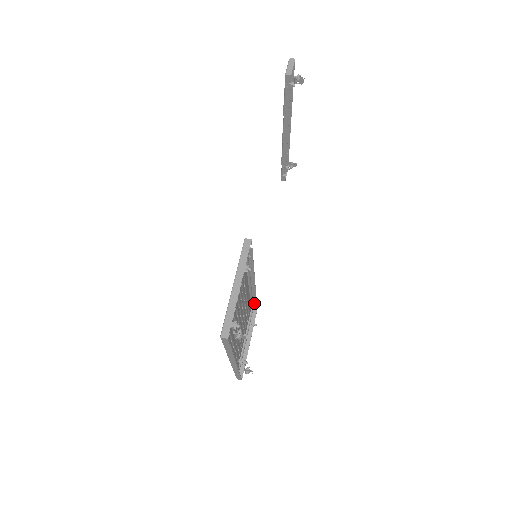
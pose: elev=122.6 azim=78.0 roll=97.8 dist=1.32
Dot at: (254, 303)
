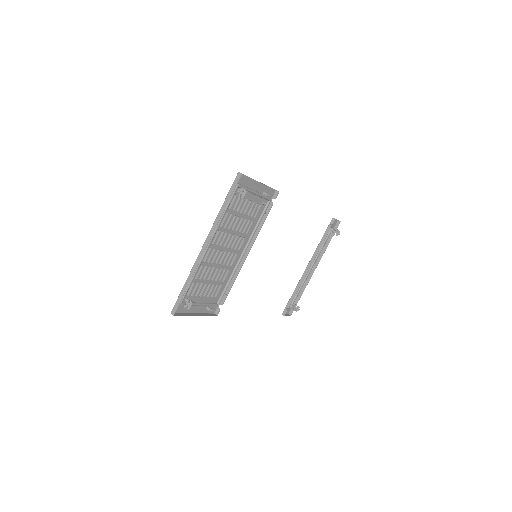
Dot at: (222, 301)
